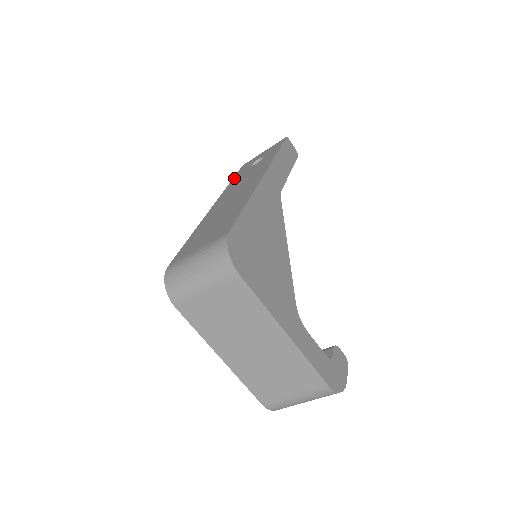
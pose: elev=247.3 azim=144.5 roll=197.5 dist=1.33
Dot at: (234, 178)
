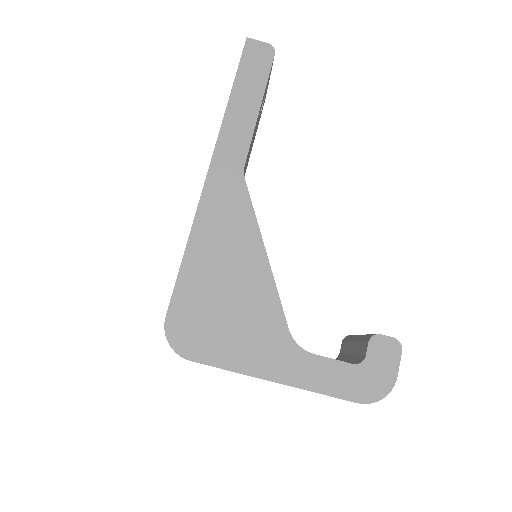
Dot at: occluded
